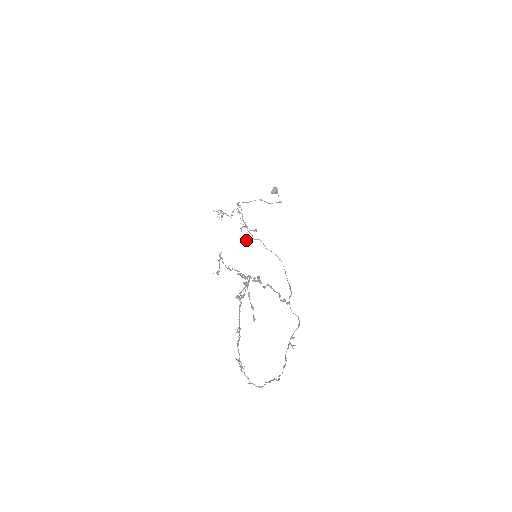
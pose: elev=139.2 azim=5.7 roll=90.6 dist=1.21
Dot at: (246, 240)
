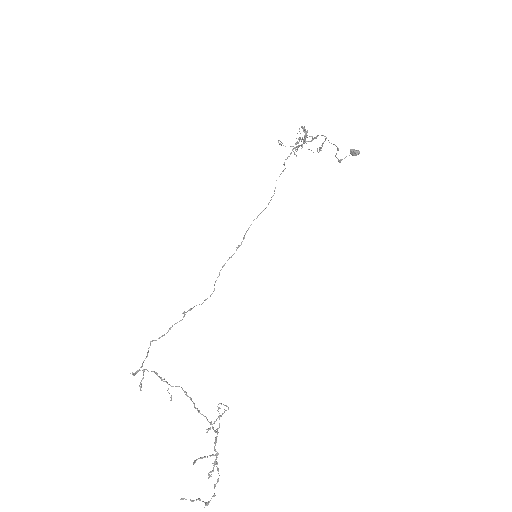
Dot at: occluded
